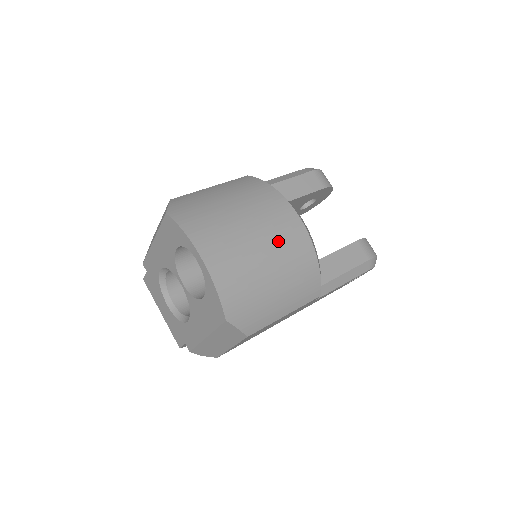
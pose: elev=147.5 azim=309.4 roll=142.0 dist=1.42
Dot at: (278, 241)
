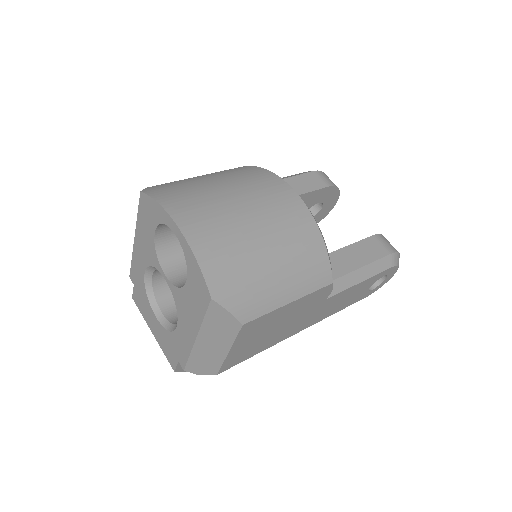
Dot at: (271, 214)
